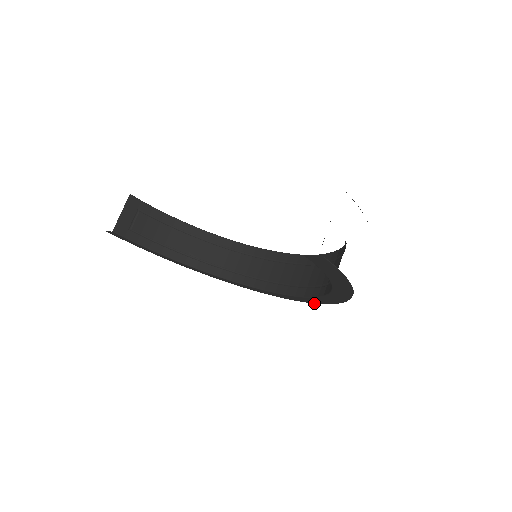
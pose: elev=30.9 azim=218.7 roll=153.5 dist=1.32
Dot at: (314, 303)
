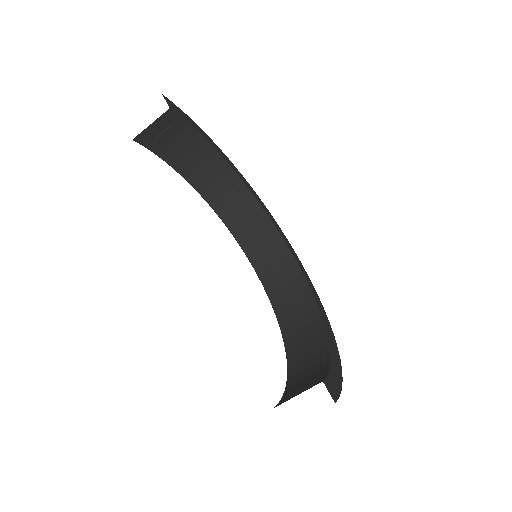
Dot at: occluded
